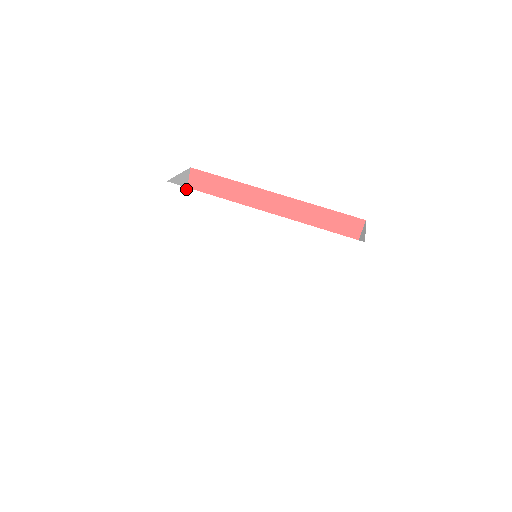
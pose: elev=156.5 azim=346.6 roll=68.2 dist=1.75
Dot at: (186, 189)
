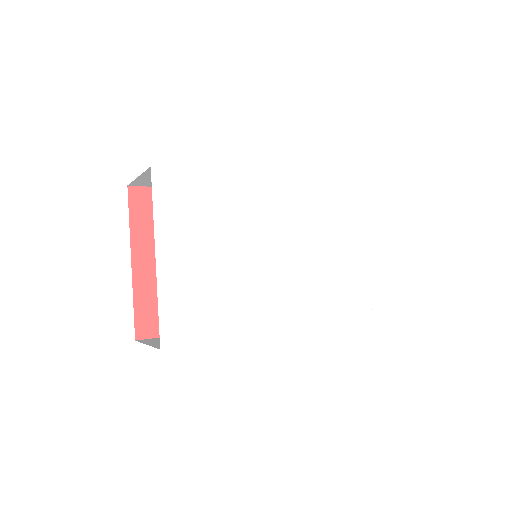
Dot at: (179, 171)
